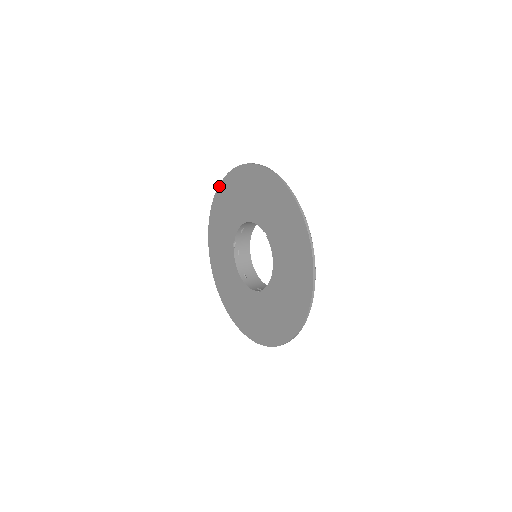
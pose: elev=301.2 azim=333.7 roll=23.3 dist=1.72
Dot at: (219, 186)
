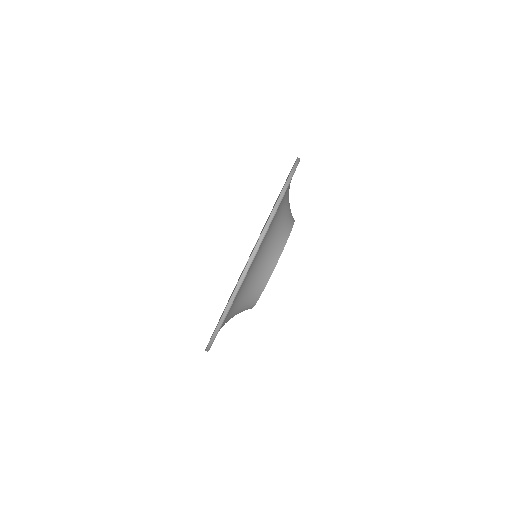
Dot at: occluded
